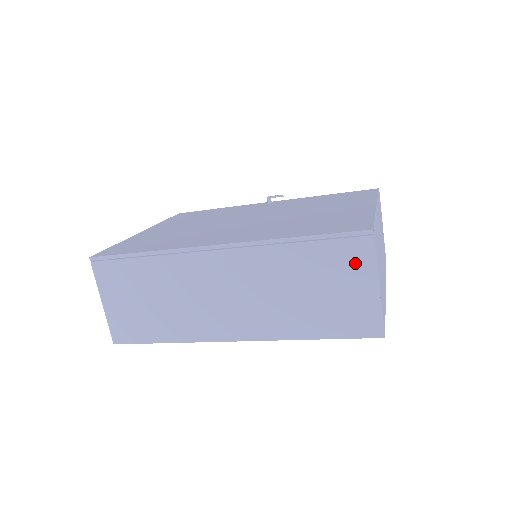
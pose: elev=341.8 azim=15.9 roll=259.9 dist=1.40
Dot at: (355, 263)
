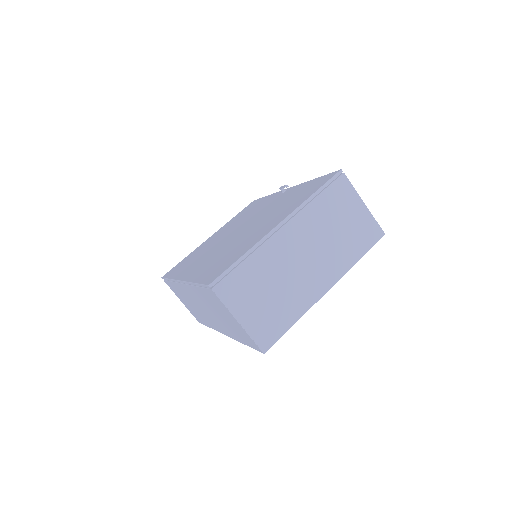
Dot at: (219, 304)
